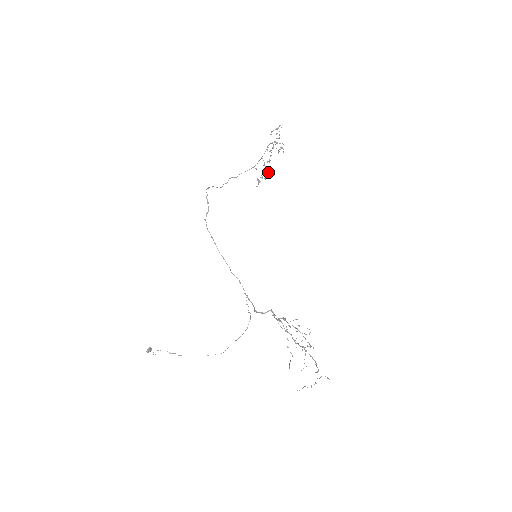
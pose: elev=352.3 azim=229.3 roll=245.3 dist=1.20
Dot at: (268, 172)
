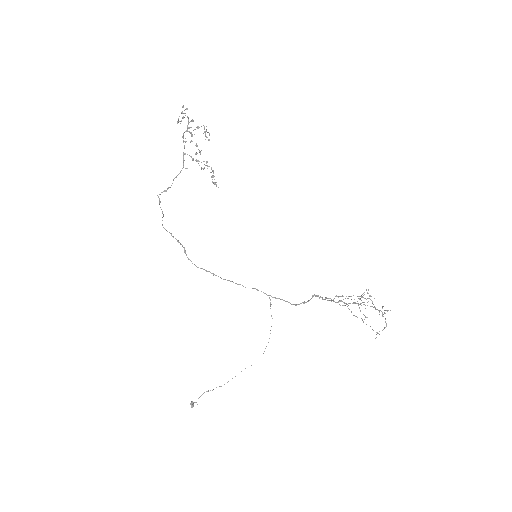
Dot at: (207, 166)
